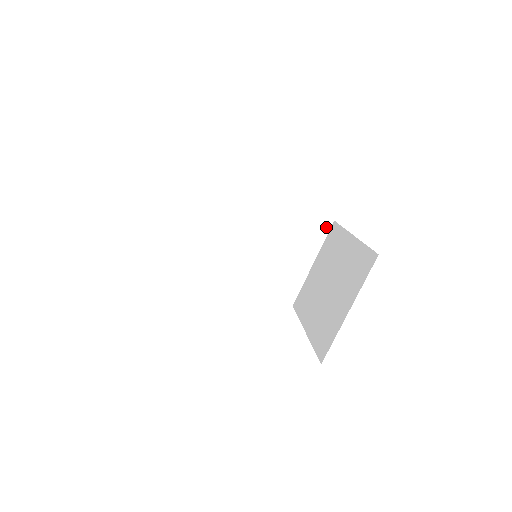
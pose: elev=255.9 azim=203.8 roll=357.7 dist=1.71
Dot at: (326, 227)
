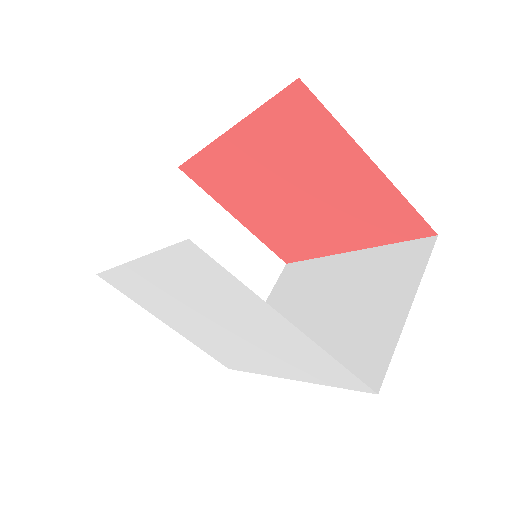
Dot at: (426, 249)
